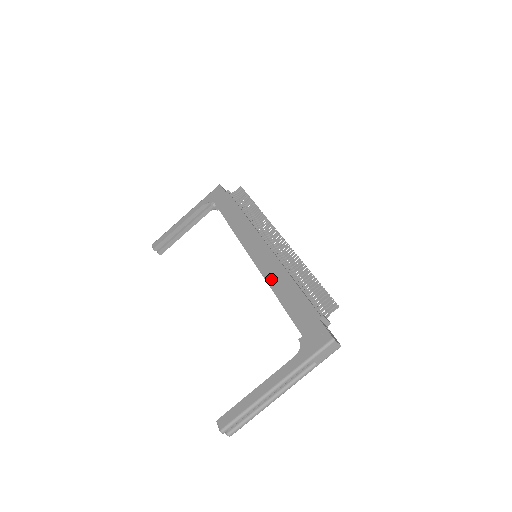
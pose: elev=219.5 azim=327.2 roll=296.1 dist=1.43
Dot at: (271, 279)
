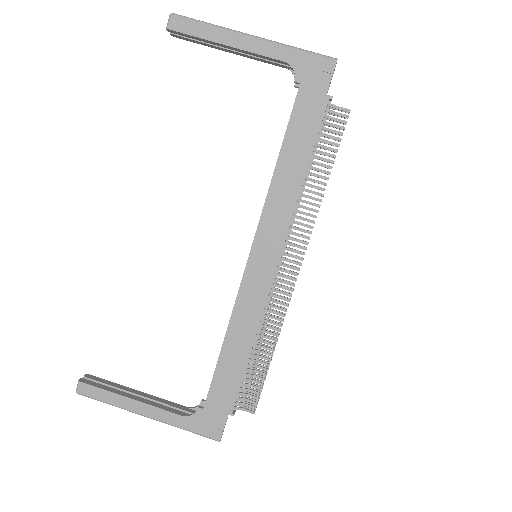
Dot at: (237, 321)
